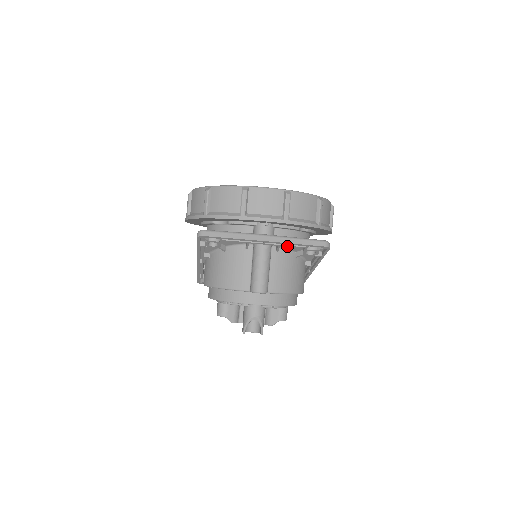
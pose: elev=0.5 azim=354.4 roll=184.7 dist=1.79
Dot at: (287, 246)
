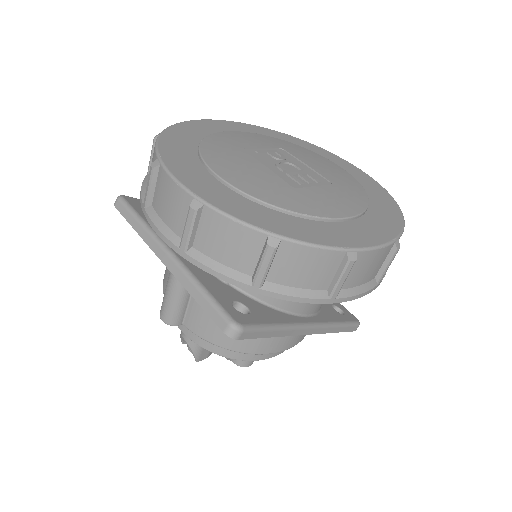
Dot at: occluded
